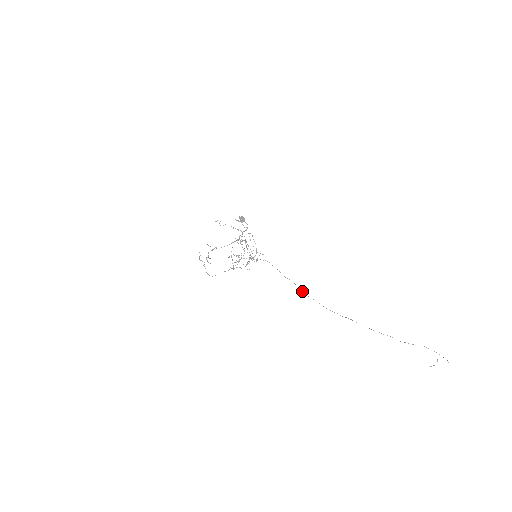
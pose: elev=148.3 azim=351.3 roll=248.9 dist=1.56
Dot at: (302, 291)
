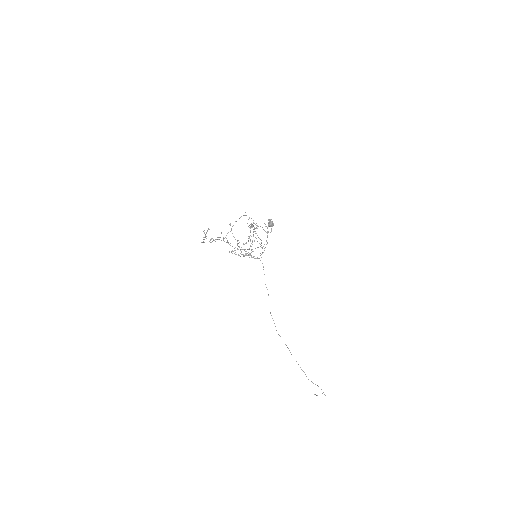
Dot at: occluded
